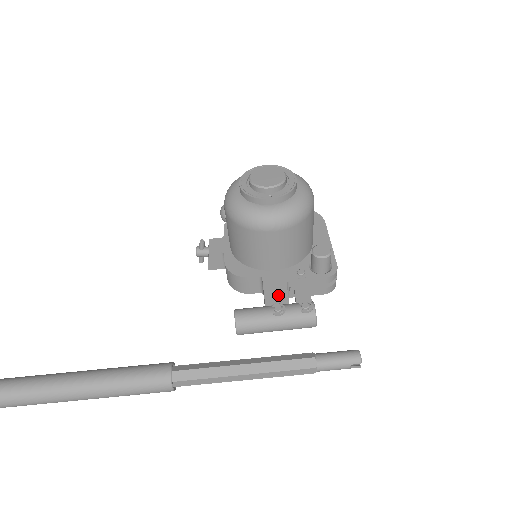
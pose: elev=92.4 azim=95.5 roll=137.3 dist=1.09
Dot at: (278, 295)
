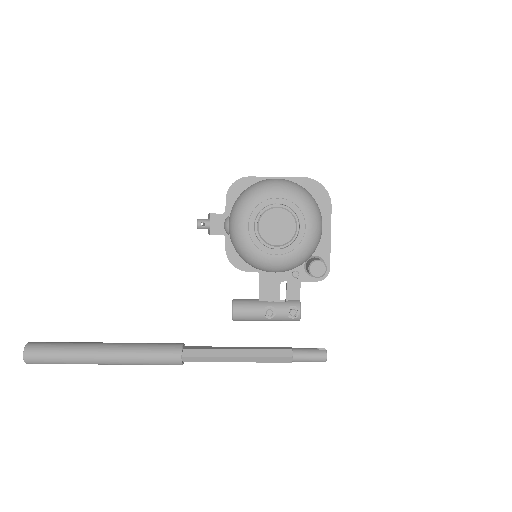
Dot at: (271, 296)
